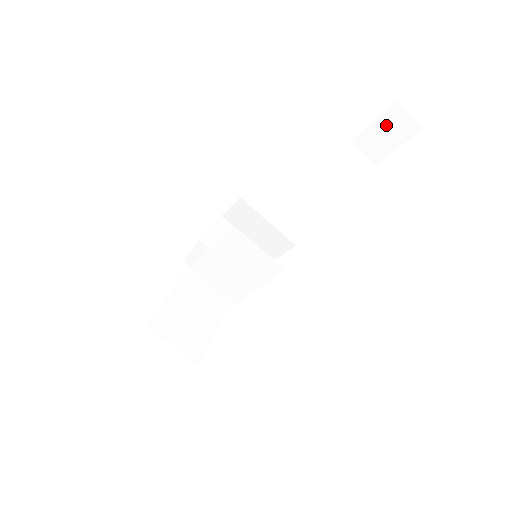
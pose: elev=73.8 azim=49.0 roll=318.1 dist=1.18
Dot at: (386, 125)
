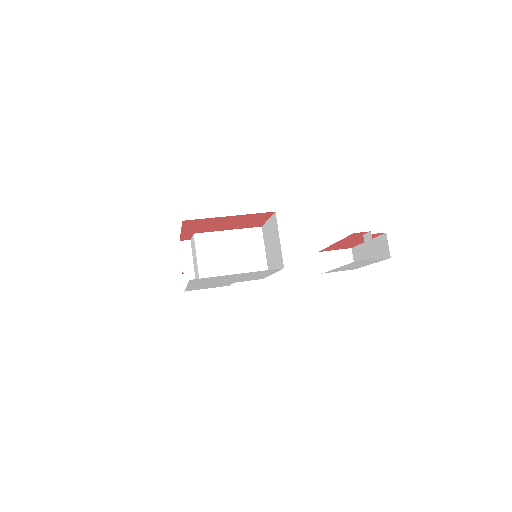
Dot at: (340, 256)
